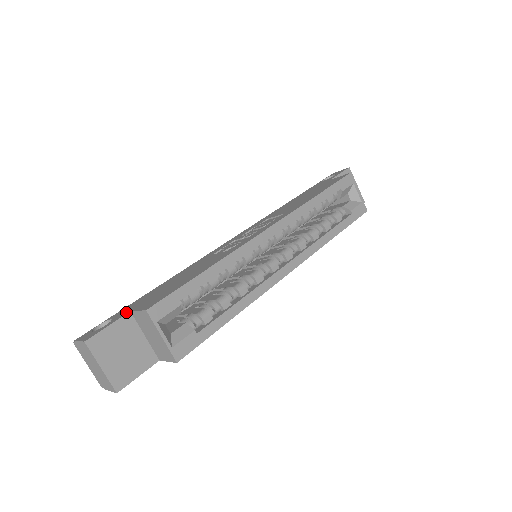
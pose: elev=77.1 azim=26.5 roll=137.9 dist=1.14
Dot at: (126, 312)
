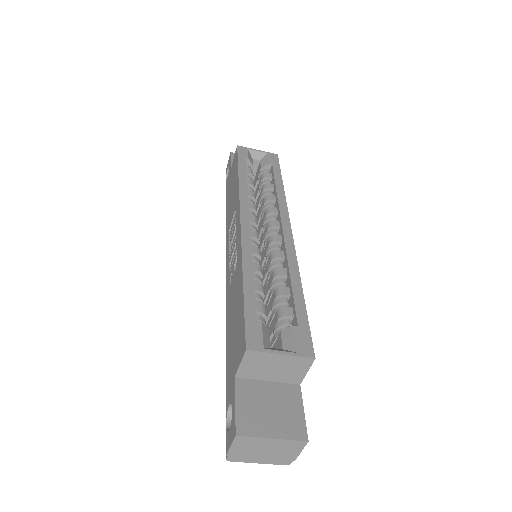
Dot at: (232, 384)
